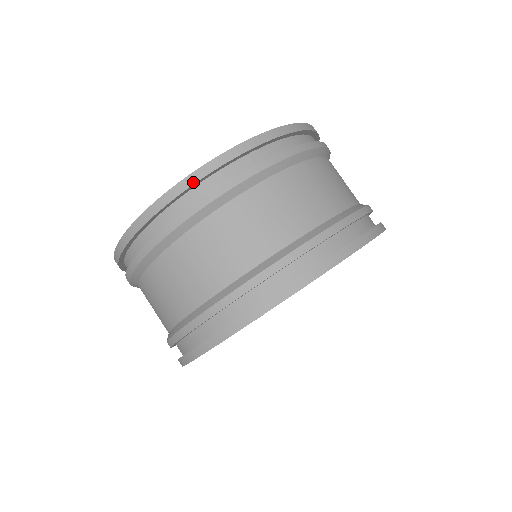
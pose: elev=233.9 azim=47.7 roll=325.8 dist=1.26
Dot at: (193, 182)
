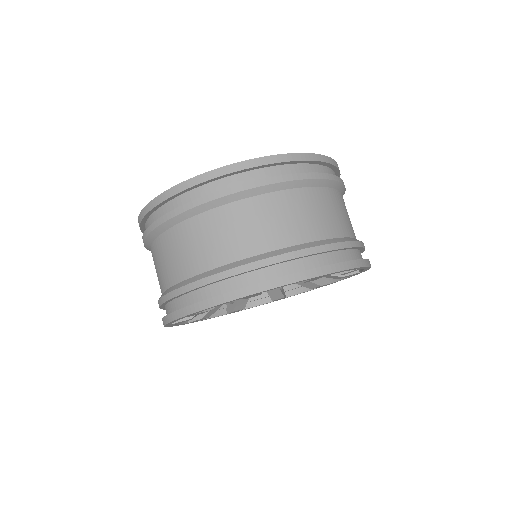
Dot at: (217, 176)
